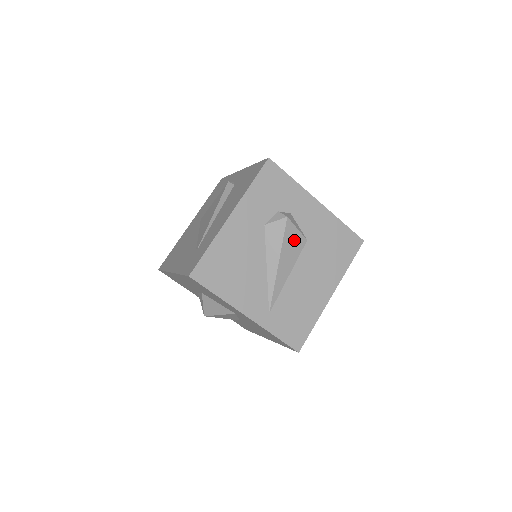
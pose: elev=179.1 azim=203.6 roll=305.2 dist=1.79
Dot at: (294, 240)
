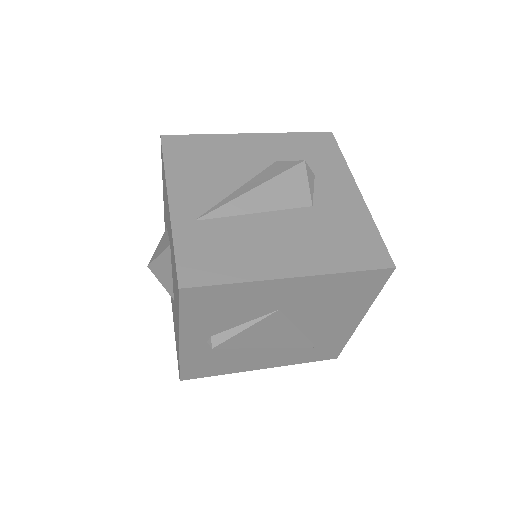
Dot at: (295, 188)
